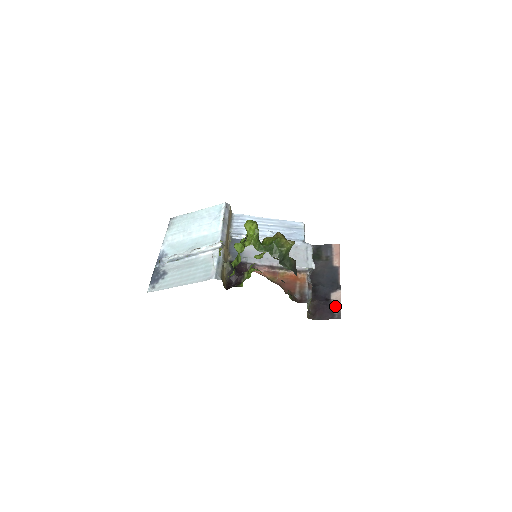
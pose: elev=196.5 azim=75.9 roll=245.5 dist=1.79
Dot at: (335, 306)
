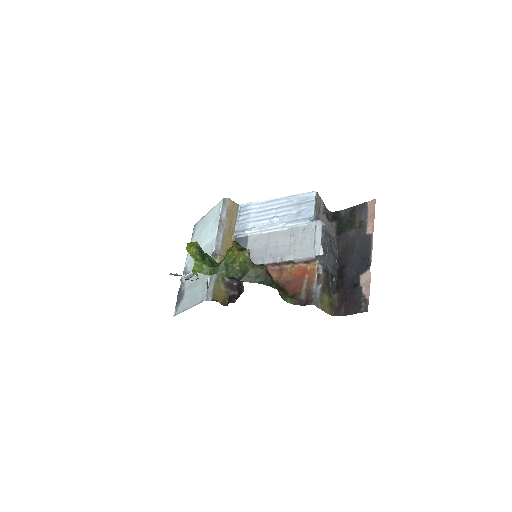
Dot at: (363, 293)
